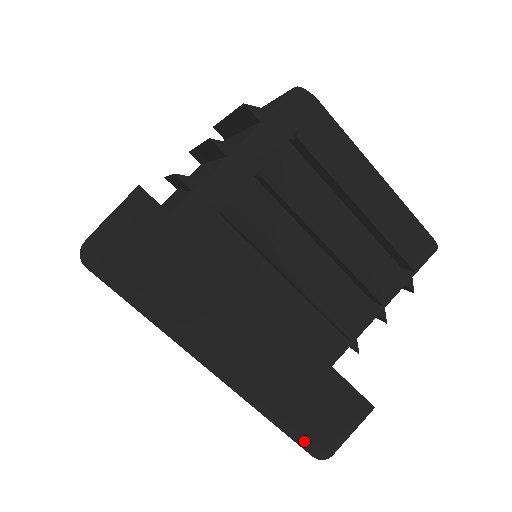
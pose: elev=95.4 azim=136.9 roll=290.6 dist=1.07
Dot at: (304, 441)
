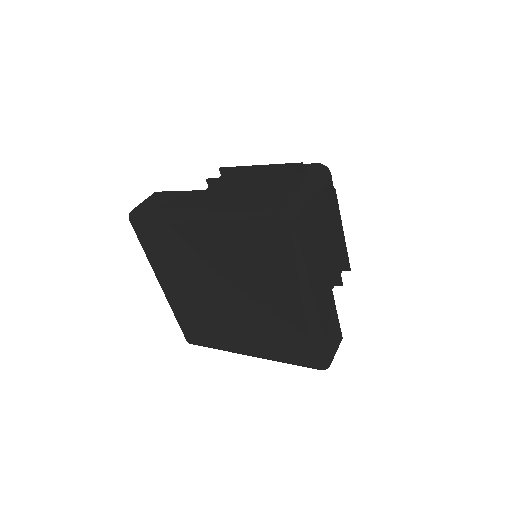
Dot at: (325, 354)
